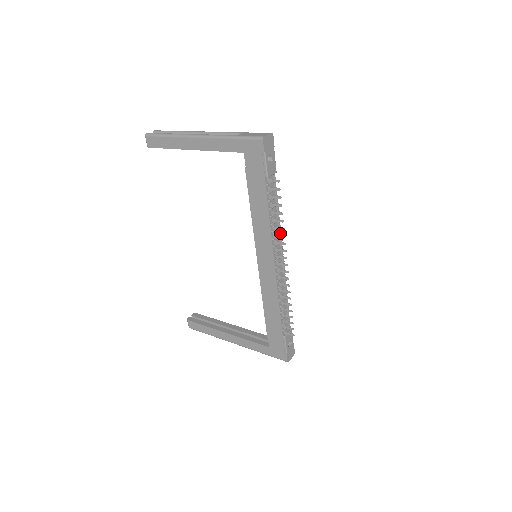
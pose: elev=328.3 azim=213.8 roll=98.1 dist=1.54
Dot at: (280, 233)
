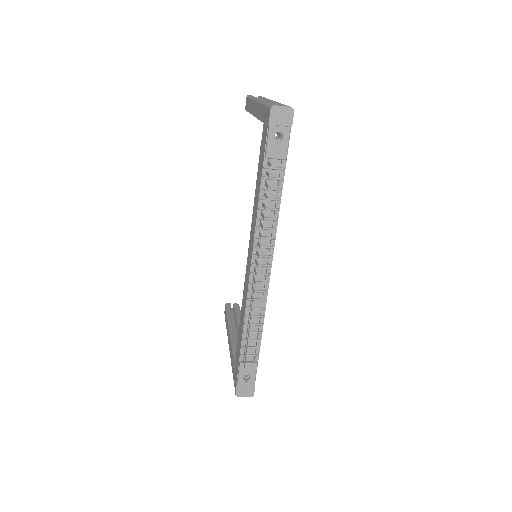
Dot at: (272, 237)
